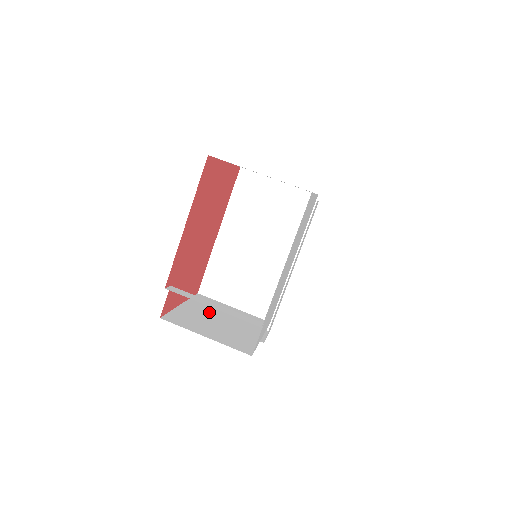
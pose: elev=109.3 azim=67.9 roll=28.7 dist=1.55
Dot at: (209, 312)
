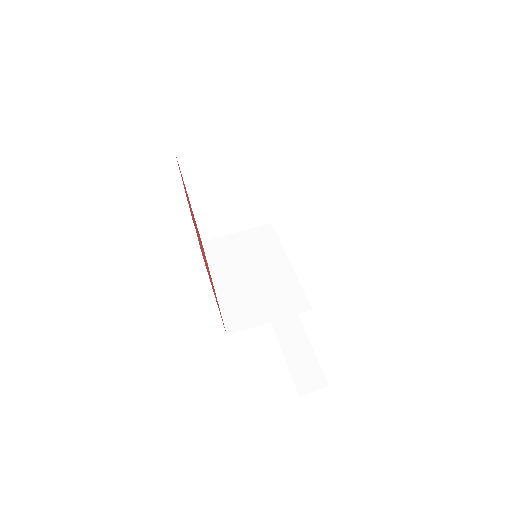
Dot at: occluded
